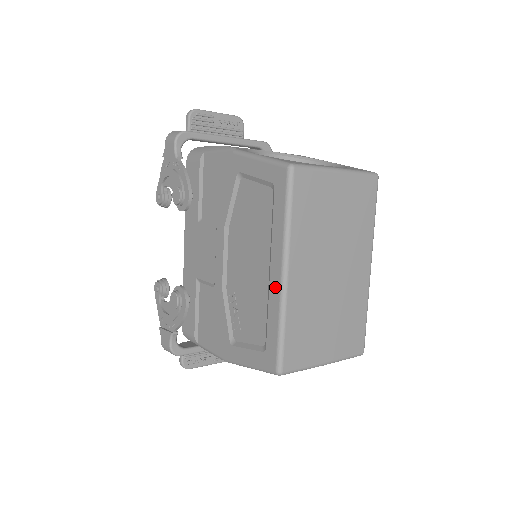
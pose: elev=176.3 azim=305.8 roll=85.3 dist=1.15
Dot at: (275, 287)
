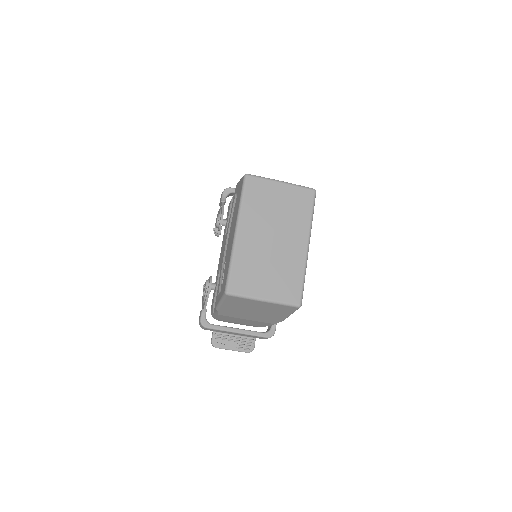
Dot at: (232, 242)
